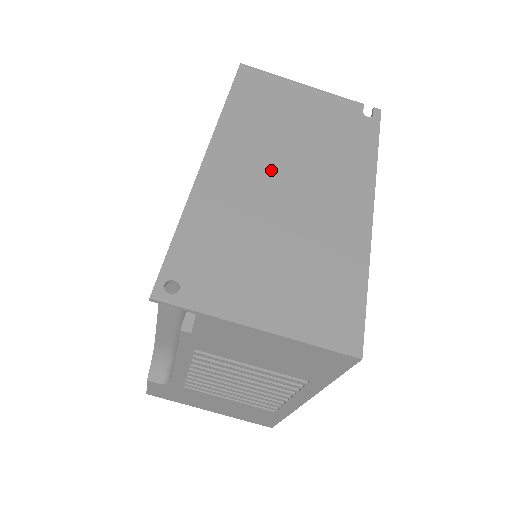
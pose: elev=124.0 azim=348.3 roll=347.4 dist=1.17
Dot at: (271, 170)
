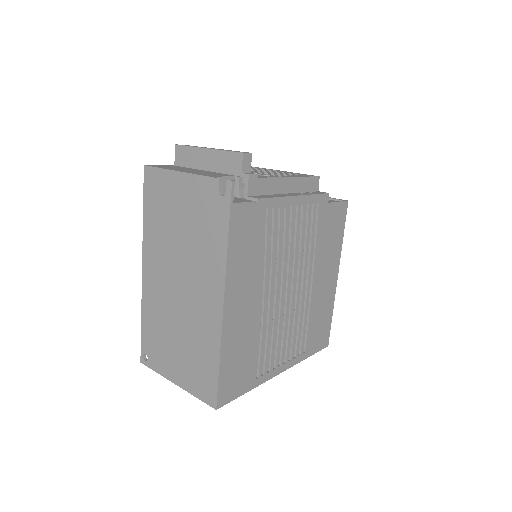
Dot at: (170, 275)
